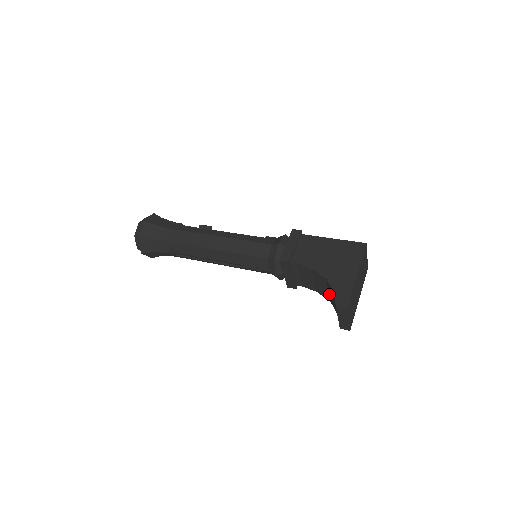
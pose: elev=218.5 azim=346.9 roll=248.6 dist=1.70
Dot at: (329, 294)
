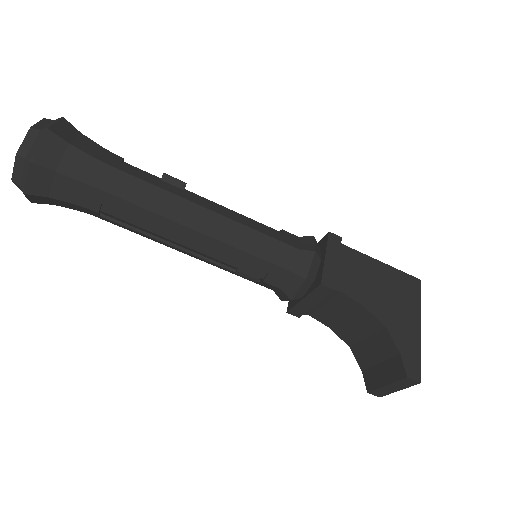
Dot at: (363, 341)
